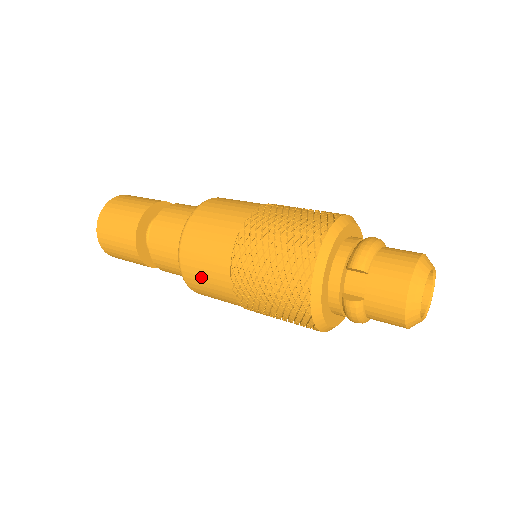
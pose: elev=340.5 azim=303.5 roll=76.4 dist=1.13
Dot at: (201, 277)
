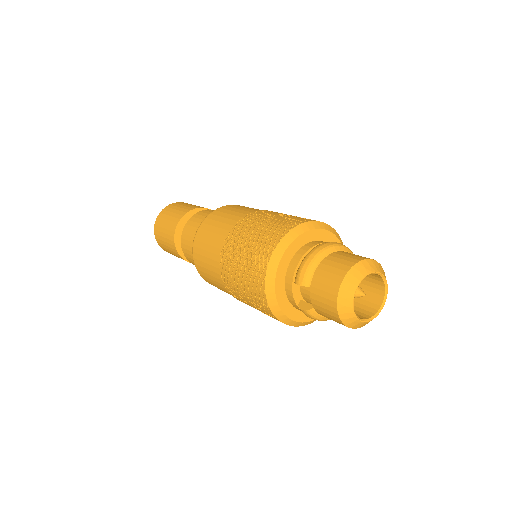
Dot at: (213, 284)
